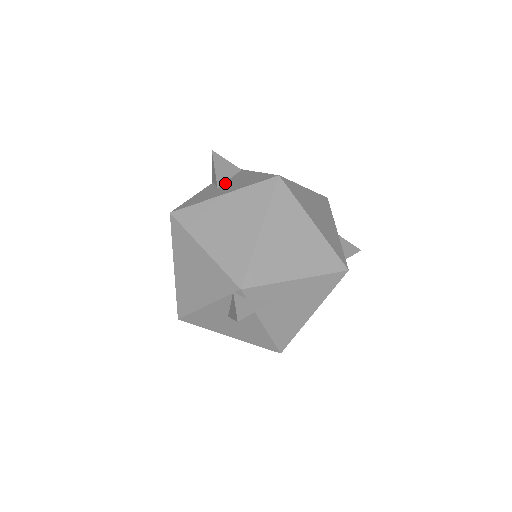
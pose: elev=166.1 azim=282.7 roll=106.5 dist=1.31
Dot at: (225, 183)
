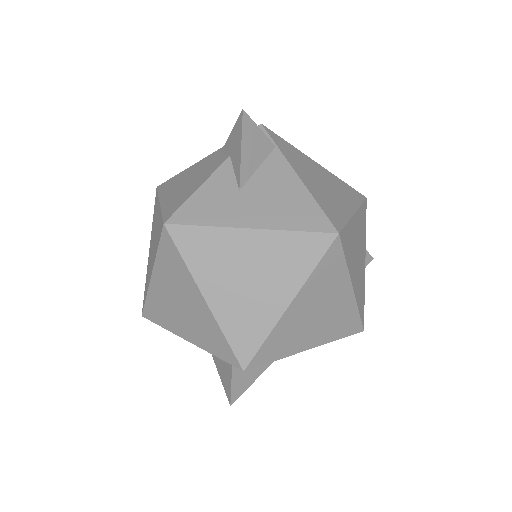
Dot at: (251, 181)
